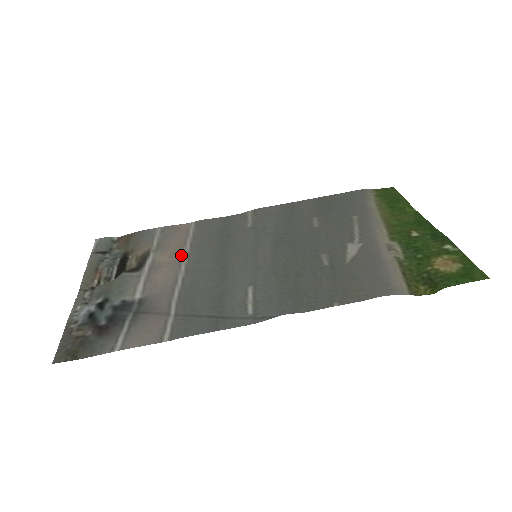
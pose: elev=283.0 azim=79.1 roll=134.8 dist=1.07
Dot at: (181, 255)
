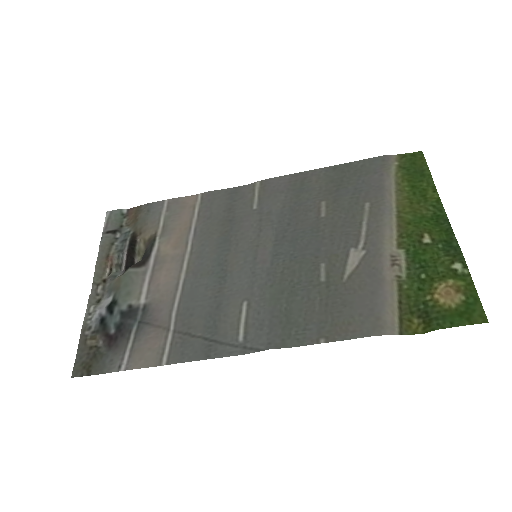
Dot at: (184, 246)
